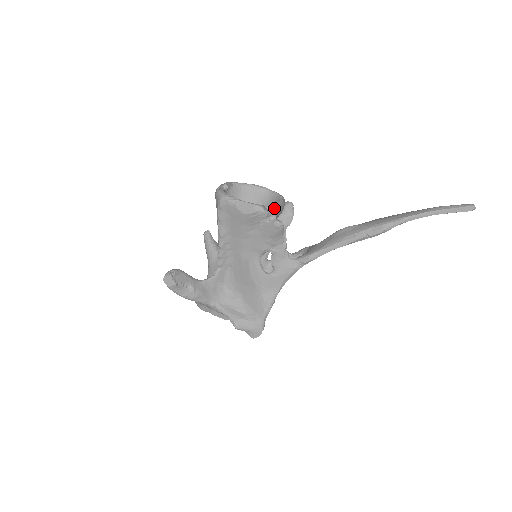
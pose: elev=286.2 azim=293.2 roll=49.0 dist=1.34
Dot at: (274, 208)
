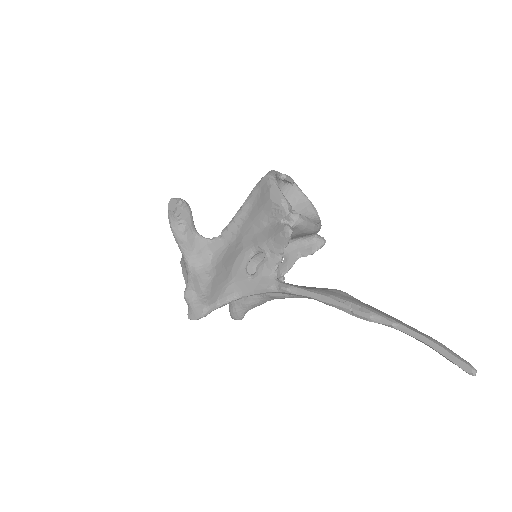
Dot at: (298, 217)
